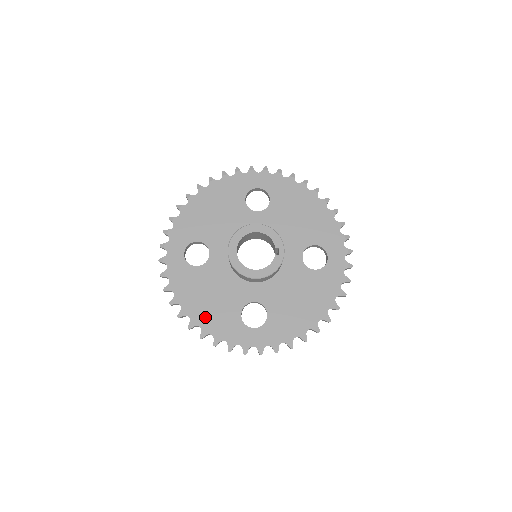
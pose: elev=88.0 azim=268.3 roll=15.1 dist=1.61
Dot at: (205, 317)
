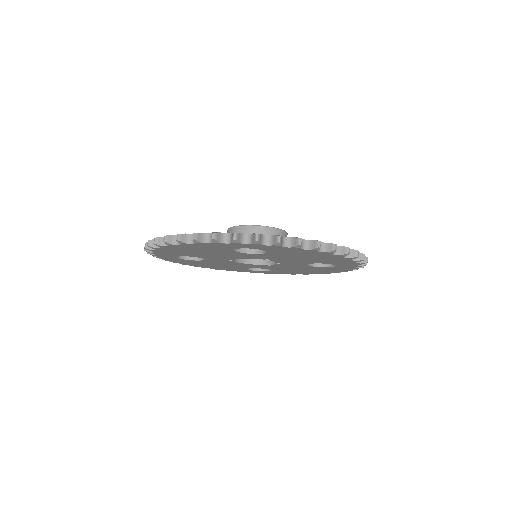
Dot at: occluded
